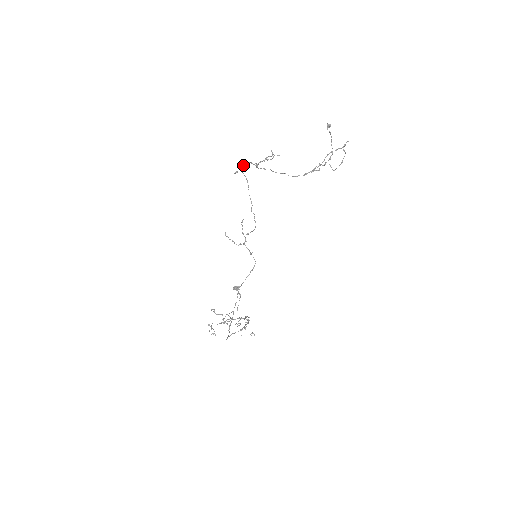
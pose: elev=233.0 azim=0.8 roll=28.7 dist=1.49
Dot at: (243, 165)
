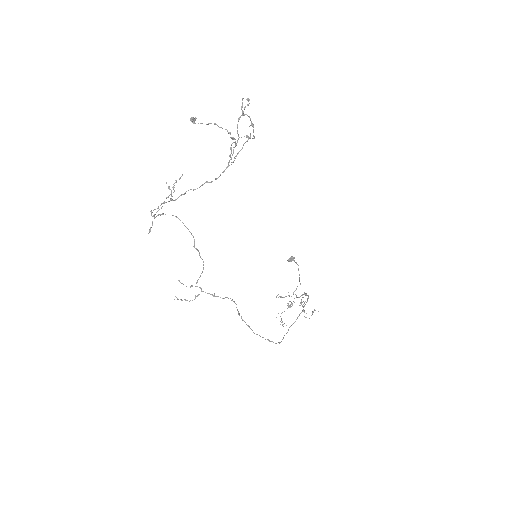
Dot at: (153, 216)
